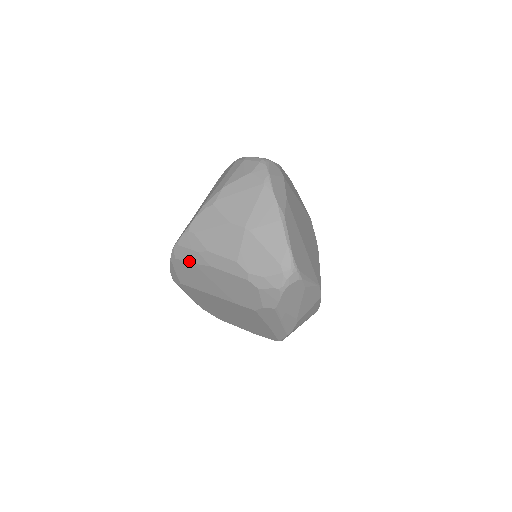
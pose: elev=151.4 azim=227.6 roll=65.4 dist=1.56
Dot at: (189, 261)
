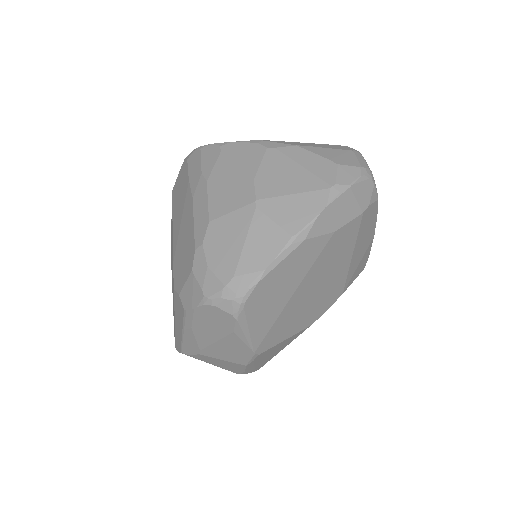
Dot at: (190, 174)
